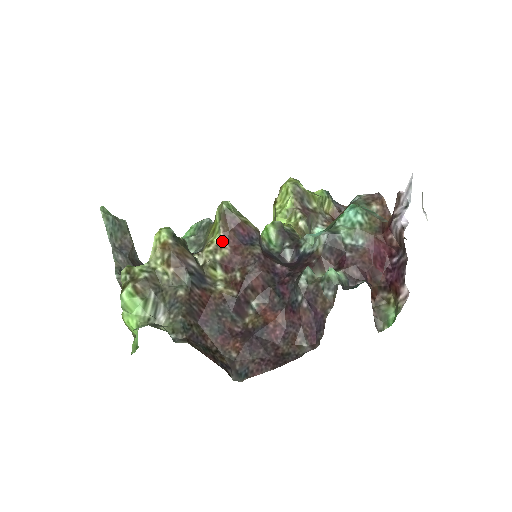
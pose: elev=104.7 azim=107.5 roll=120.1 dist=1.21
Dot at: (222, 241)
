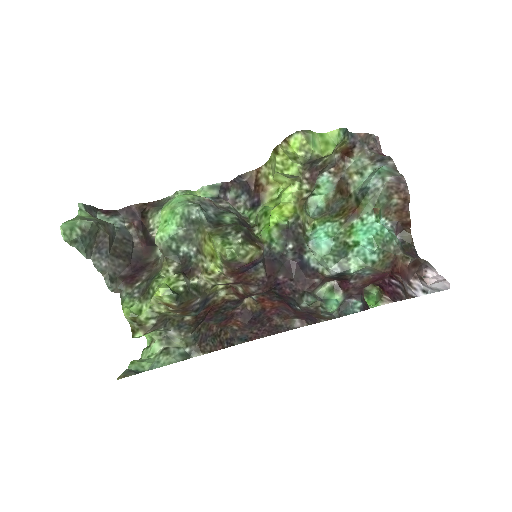
Dot at: (225, 275)
